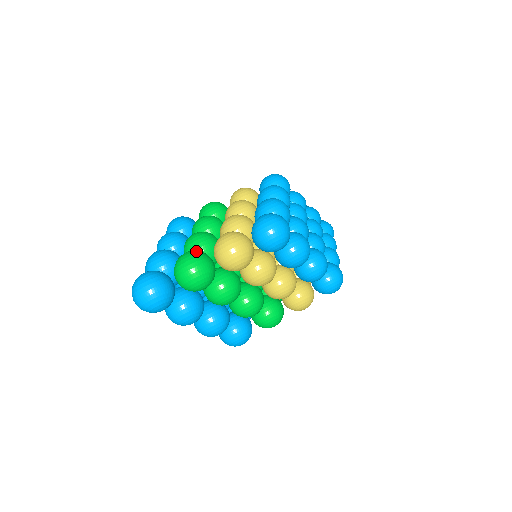
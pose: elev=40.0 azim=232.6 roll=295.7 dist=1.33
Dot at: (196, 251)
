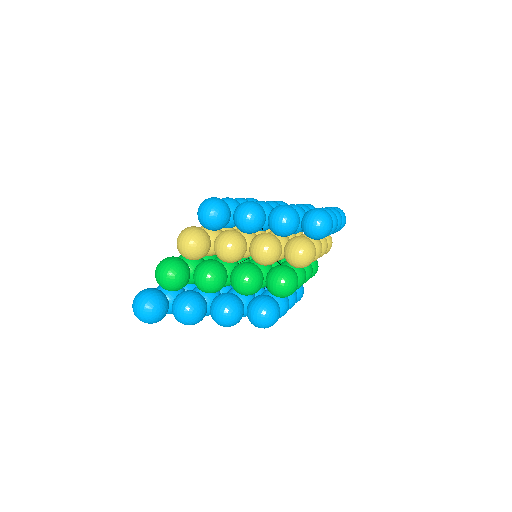
Dot at: occluded
